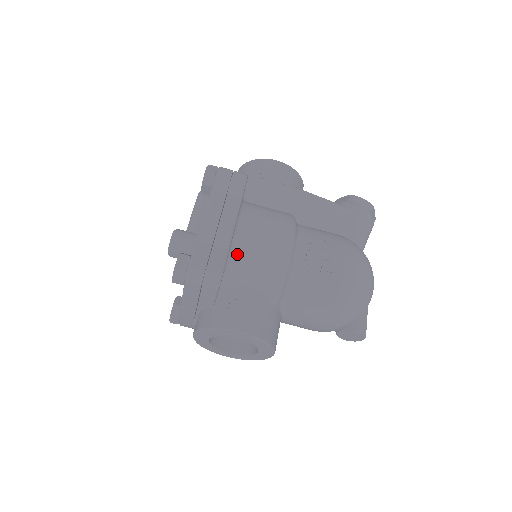
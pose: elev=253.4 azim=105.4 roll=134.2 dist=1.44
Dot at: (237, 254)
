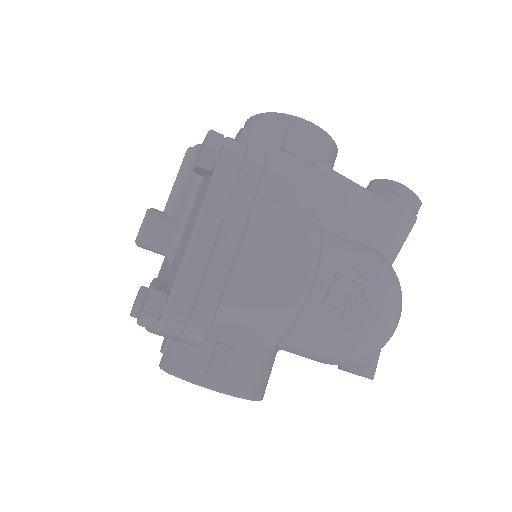
Dot at: (235, 286)
